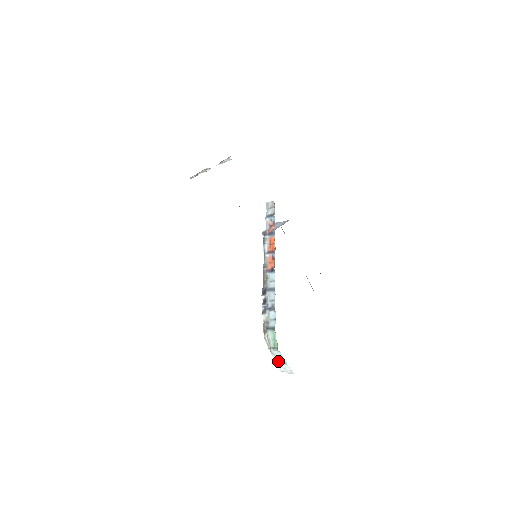
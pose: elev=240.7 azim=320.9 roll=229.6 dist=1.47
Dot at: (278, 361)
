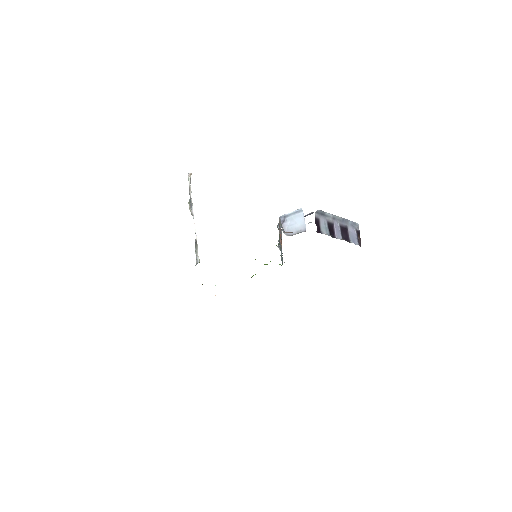
Dot at: occluded
